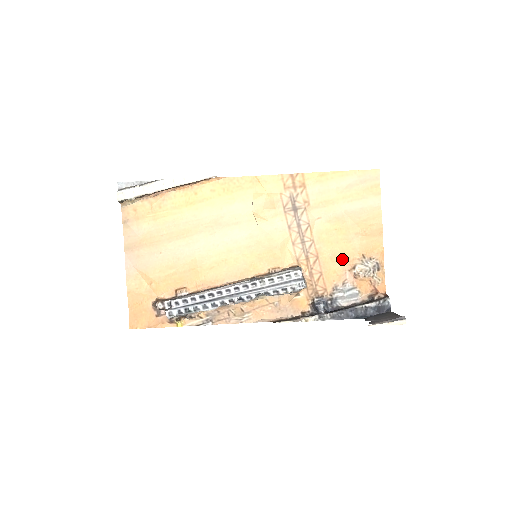
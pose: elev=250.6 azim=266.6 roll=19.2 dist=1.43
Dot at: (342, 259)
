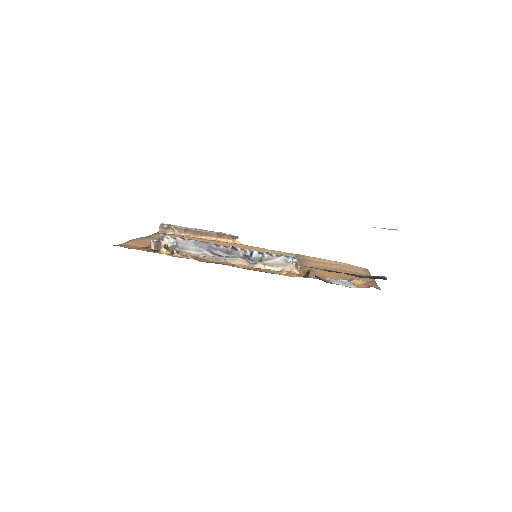
Dot at: (336, 276)
